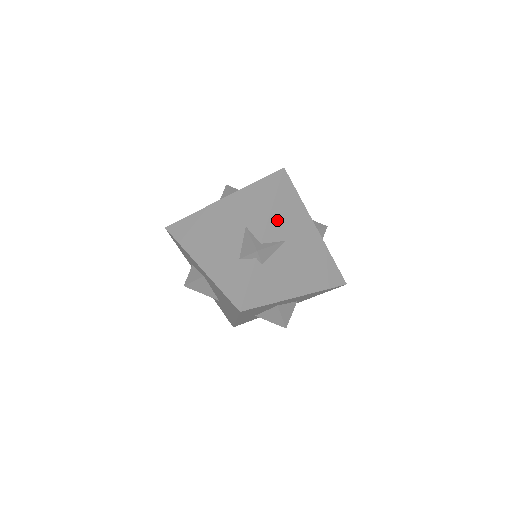
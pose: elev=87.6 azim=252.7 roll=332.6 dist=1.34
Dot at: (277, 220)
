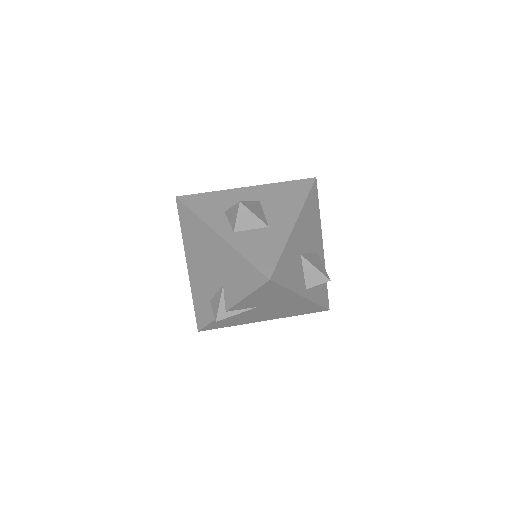
Dot at: (250, 301)
